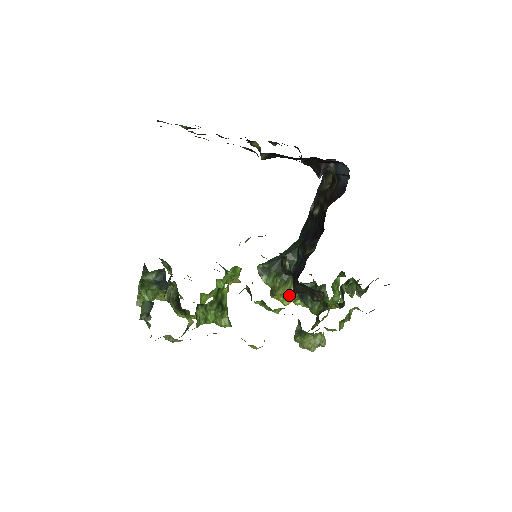
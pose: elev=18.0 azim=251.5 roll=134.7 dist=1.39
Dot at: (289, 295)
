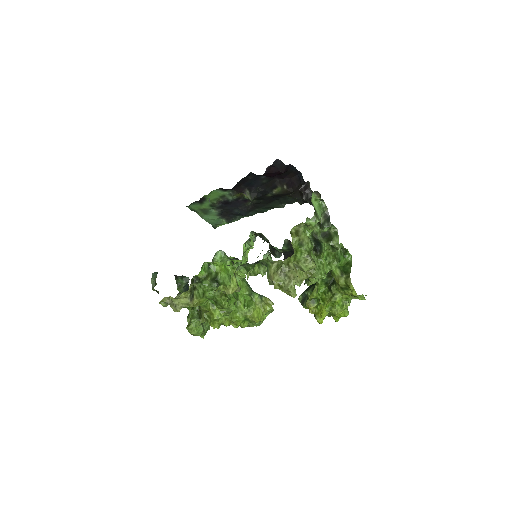
Dot at: (319, 301)
